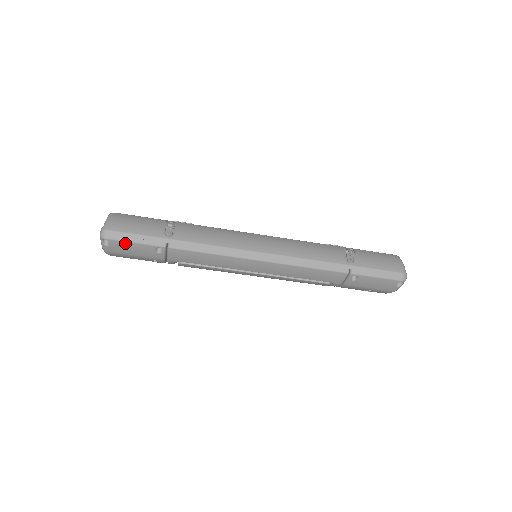
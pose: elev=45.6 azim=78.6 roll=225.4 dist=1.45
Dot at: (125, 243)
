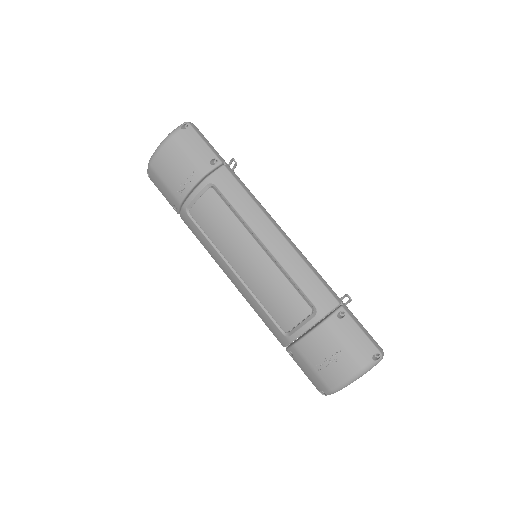
Dot at: (198, 137)
